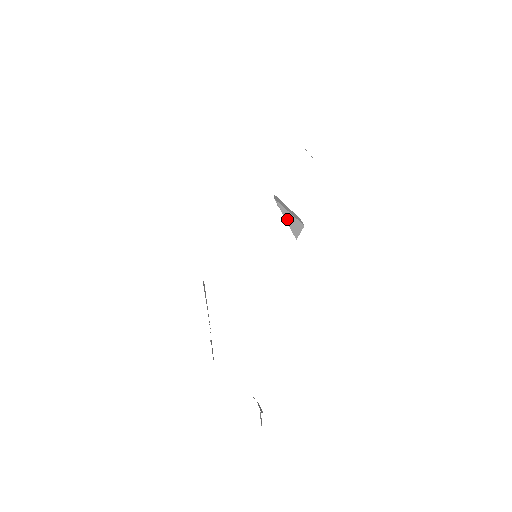
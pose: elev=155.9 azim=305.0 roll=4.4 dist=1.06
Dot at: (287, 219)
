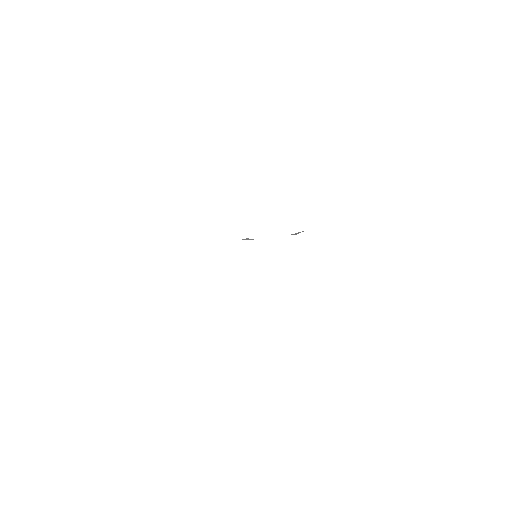
Dot at: occluded
